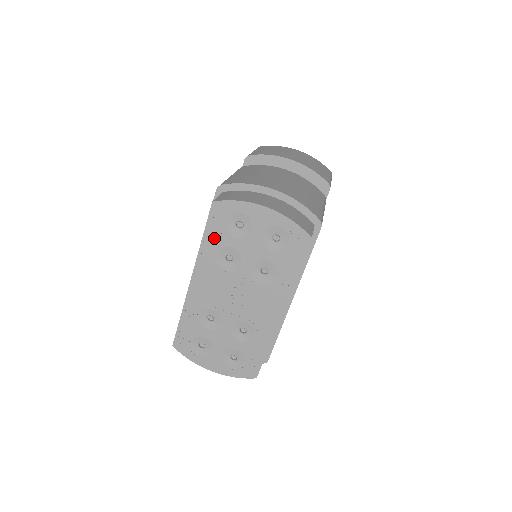
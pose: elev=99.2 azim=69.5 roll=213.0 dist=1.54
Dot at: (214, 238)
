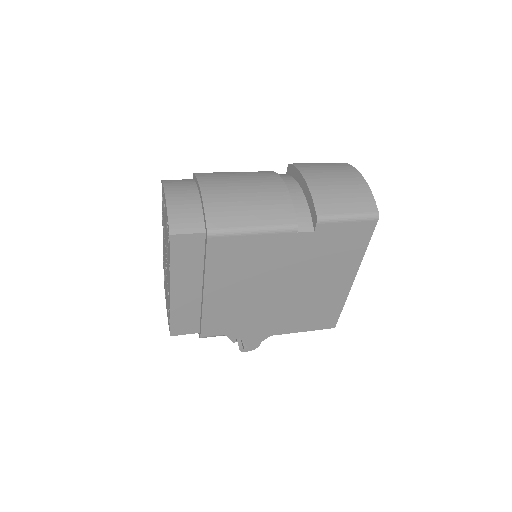
Dot at: occluded
